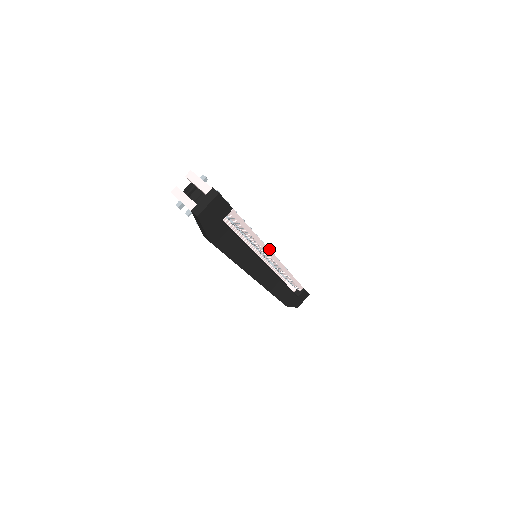
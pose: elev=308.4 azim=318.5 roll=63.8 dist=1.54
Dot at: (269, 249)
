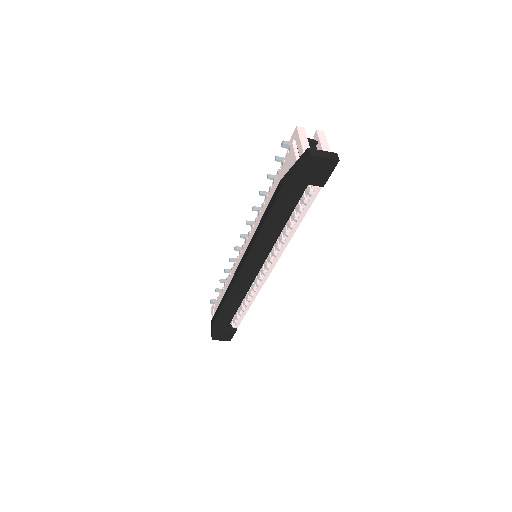
Dot at: occluded
